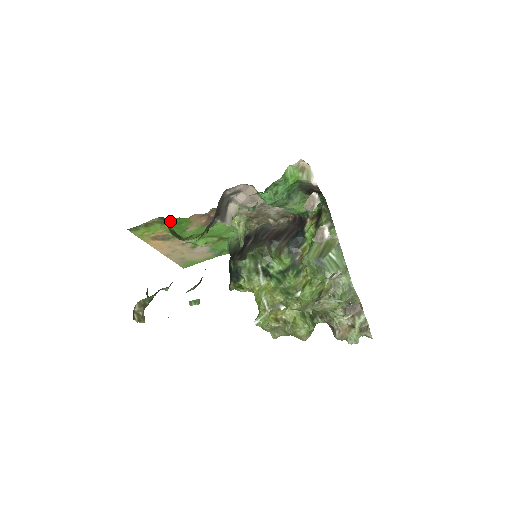
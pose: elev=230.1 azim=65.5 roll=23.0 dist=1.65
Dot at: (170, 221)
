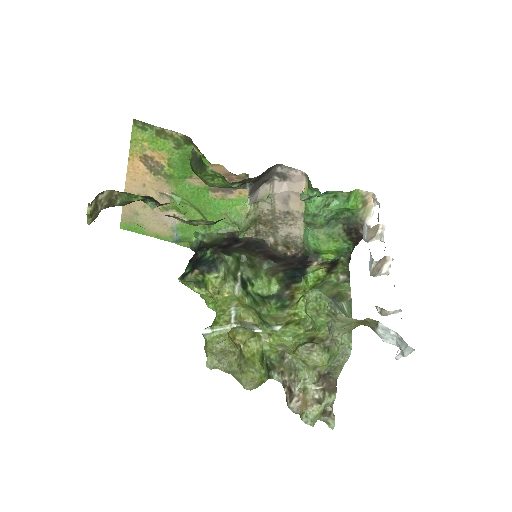
Dot at: (188, 151)
